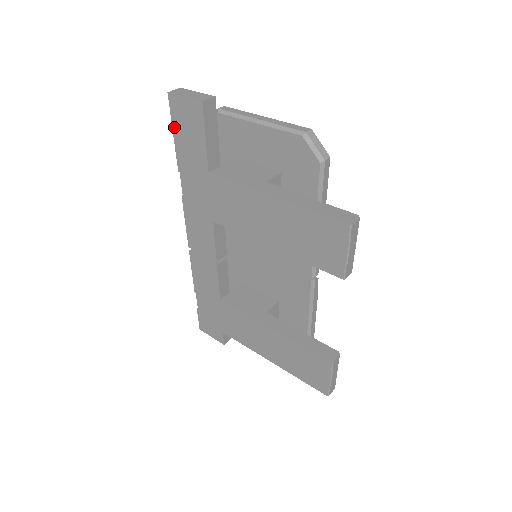
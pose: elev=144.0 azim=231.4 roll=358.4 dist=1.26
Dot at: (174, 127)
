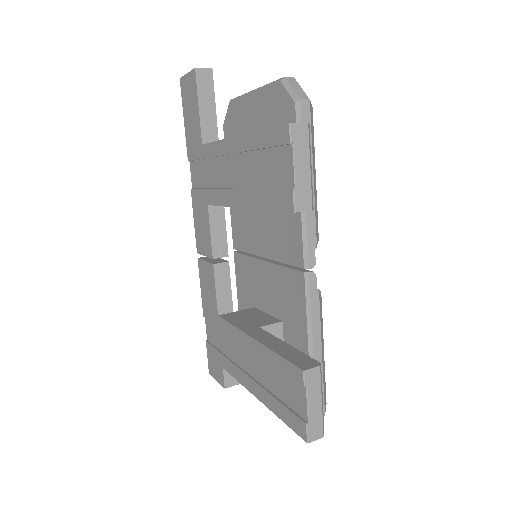
Dot at: (184, 112)
